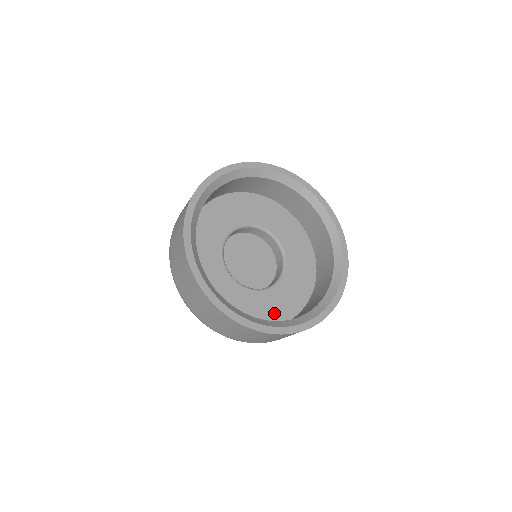
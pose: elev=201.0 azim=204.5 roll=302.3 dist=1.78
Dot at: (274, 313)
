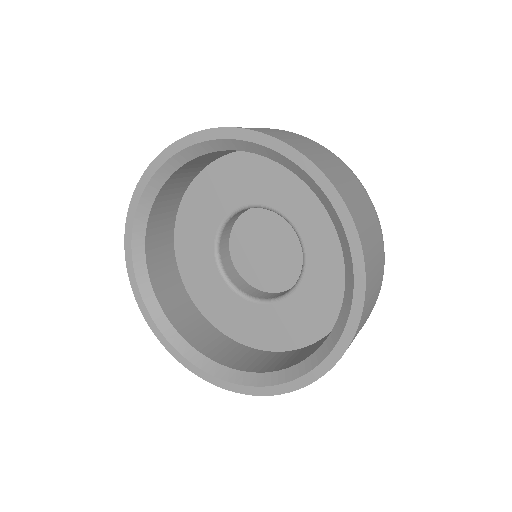
Dot at: (251, 332)
